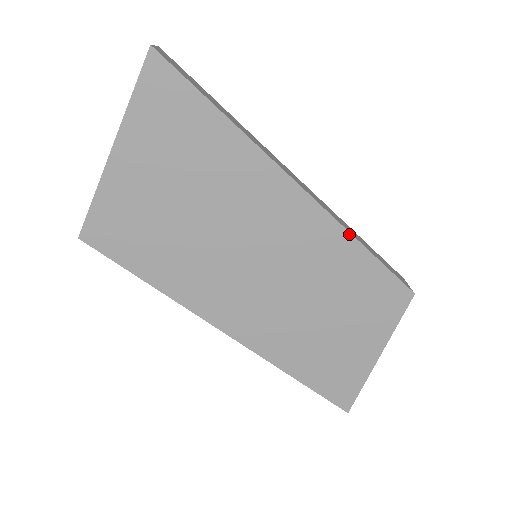
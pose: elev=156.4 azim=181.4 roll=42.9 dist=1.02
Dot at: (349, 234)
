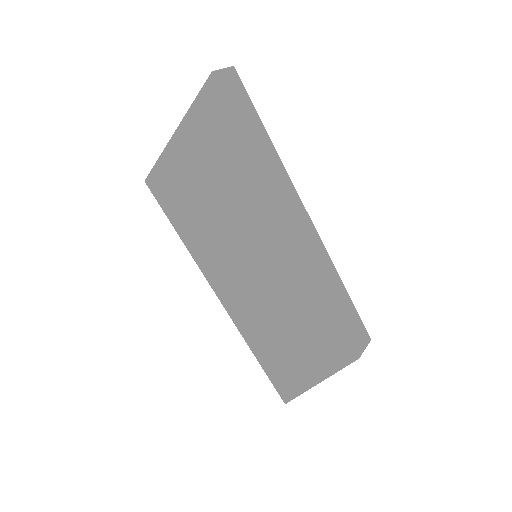
Dot at: (319, 283)
